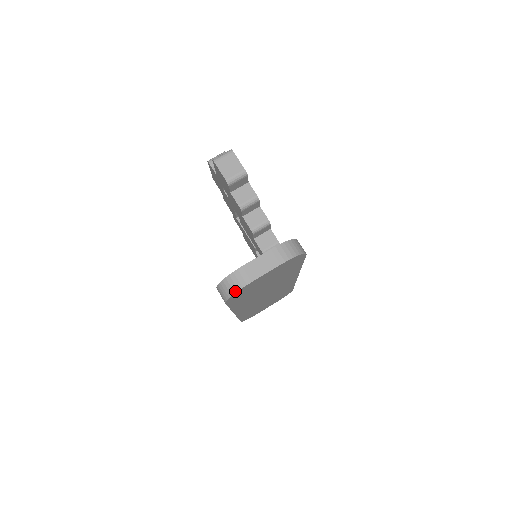
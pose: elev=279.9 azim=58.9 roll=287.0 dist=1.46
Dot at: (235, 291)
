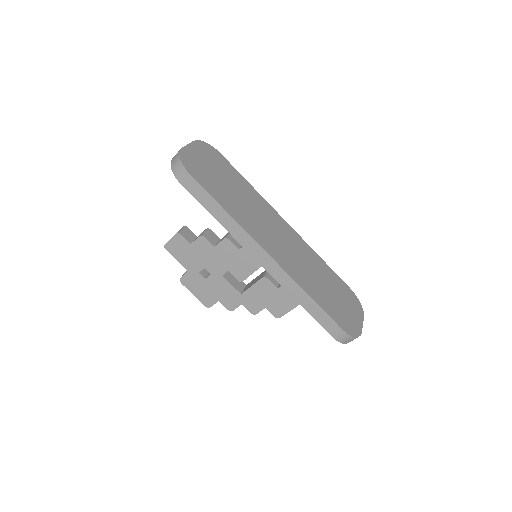
Dot at: (178, 156)
